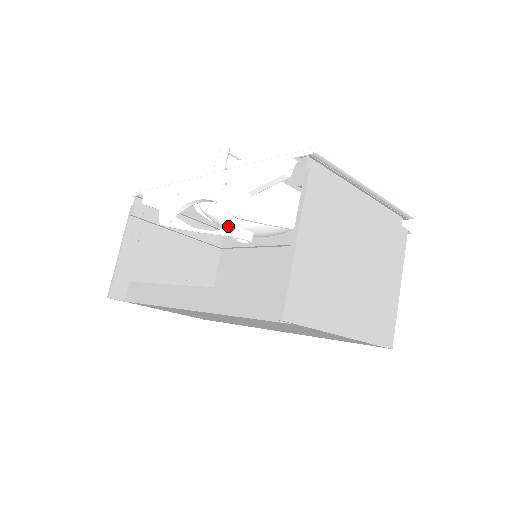
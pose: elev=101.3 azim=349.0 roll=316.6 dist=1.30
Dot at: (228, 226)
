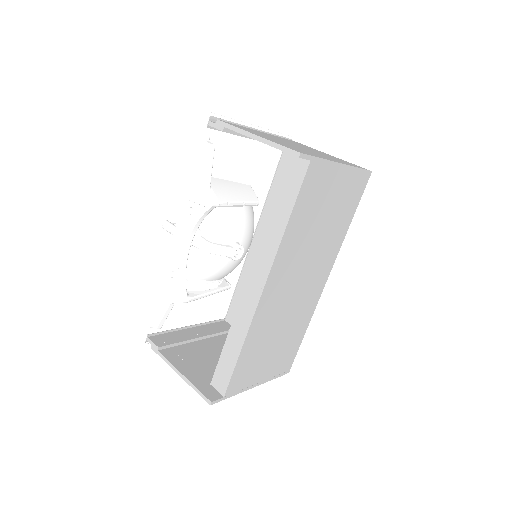
Dot at: (220, 249)
